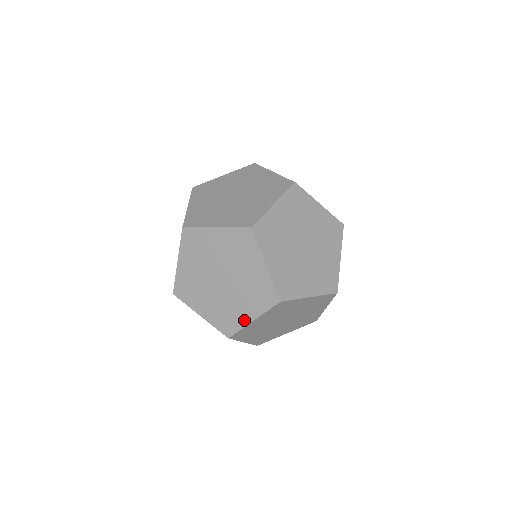
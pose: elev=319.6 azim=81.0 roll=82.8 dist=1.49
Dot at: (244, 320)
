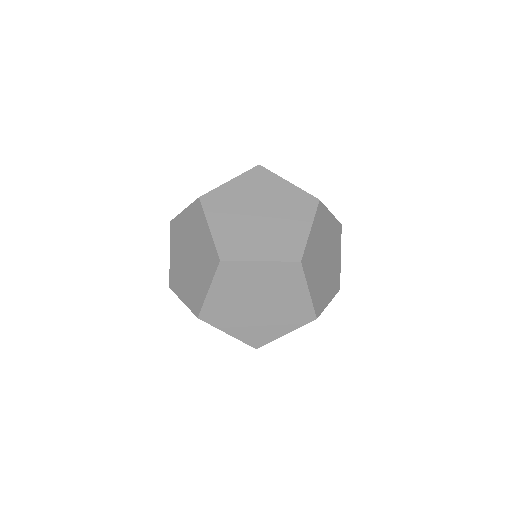
Dot at: (303, 235)
